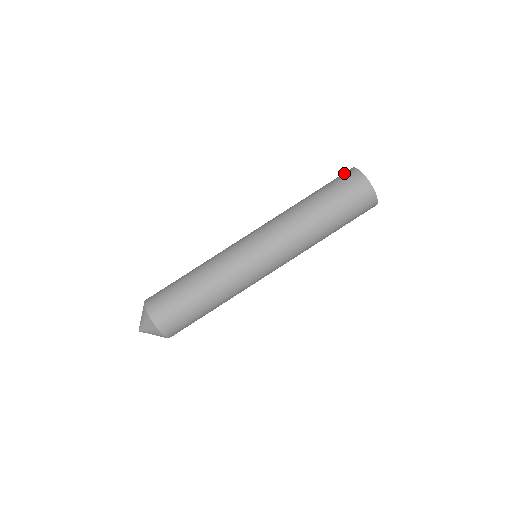
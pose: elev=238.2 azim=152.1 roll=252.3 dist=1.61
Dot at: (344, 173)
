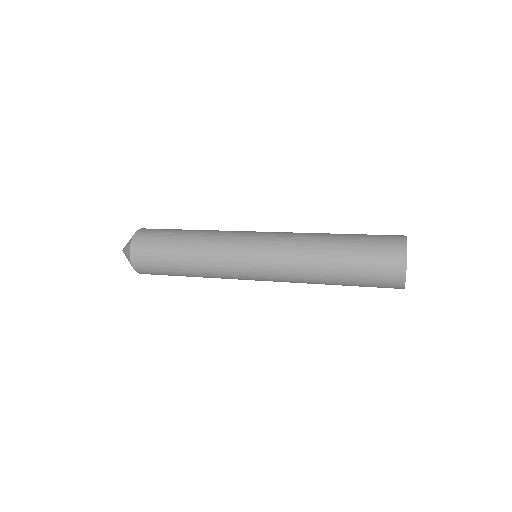
Dot at: occluded
